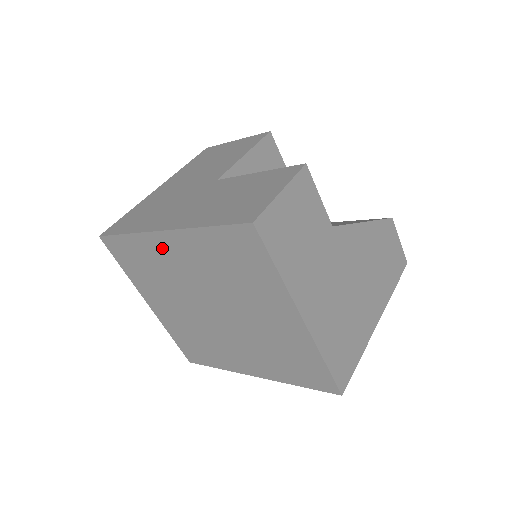
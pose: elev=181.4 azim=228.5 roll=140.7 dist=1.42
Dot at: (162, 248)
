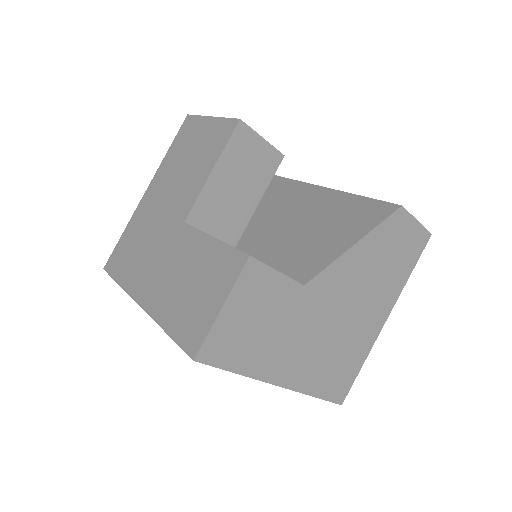
Dot at: occluded
